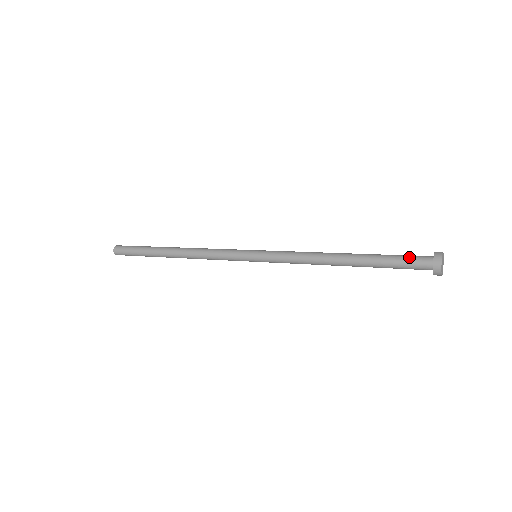
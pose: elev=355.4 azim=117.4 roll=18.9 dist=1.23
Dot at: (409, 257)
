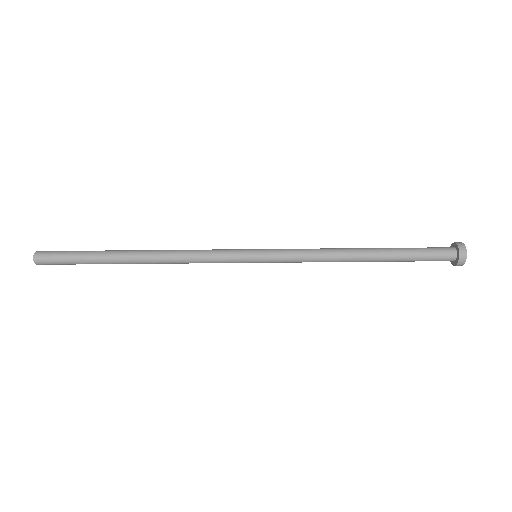
Dot at: (433, 249)
